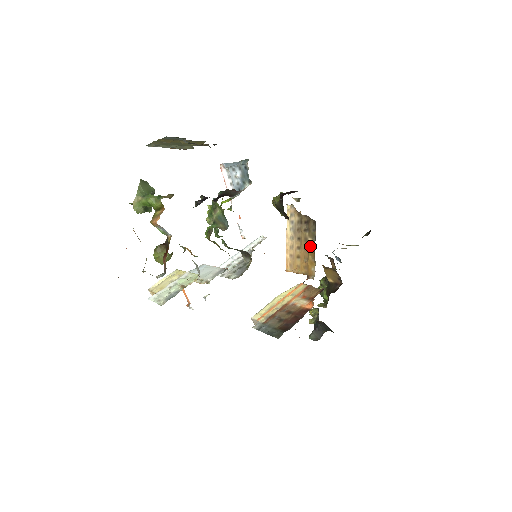
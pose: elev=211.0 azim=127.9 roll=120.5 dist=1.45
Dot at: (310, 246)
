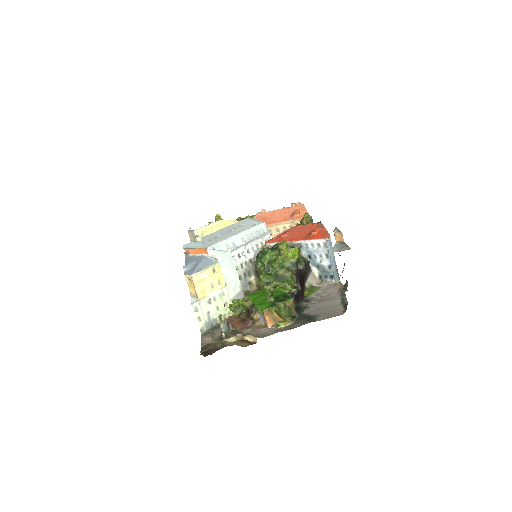
Dot at: occluded
